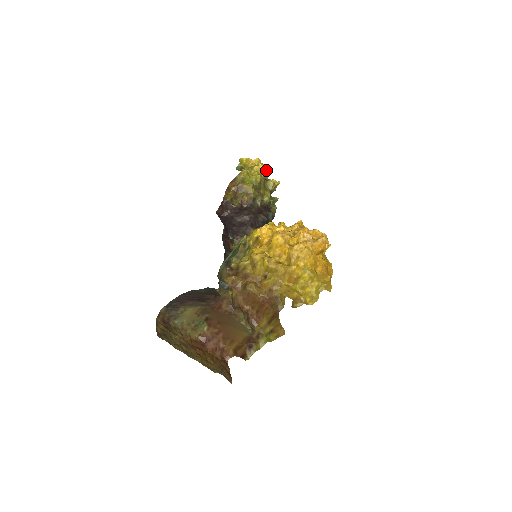
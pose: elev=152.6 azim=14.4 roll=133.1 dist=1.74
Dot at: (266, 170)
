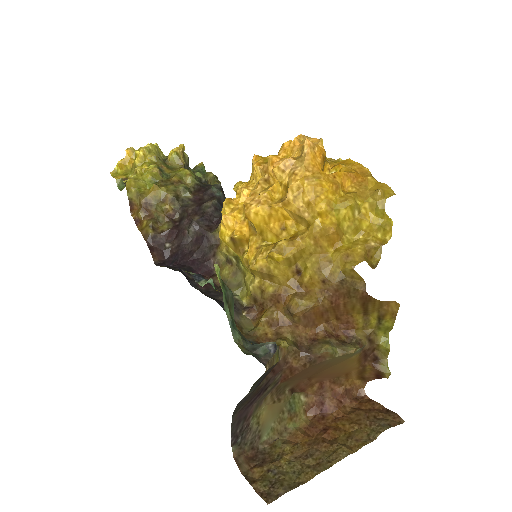
Dot at: (151, 150)
